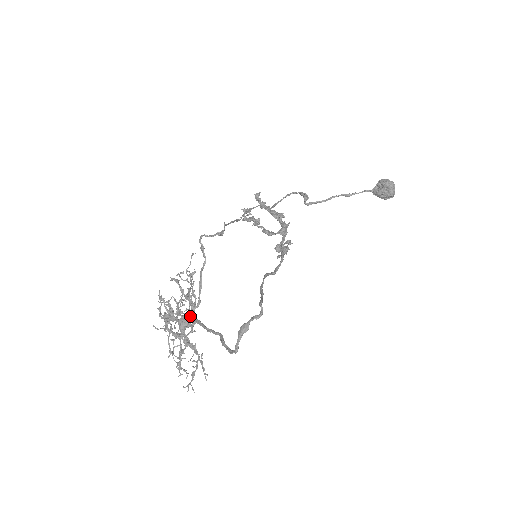
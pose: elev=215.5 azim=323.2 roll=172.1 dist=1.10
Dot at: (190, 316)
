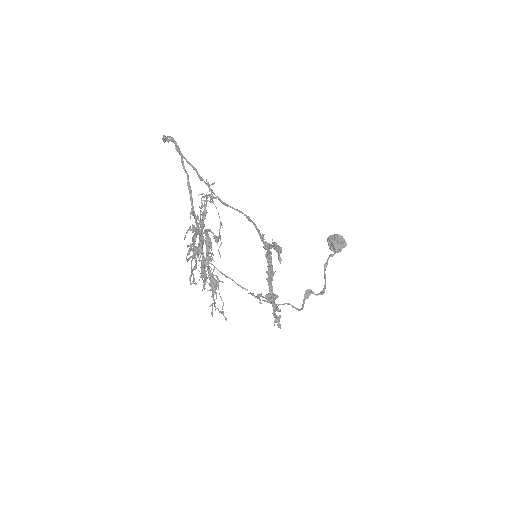
Dot at: (199, 237)
